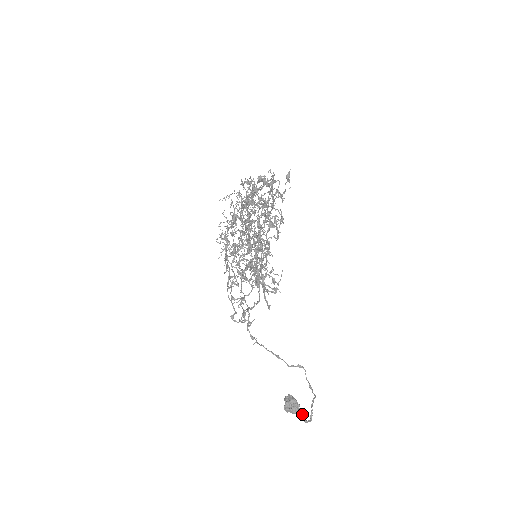
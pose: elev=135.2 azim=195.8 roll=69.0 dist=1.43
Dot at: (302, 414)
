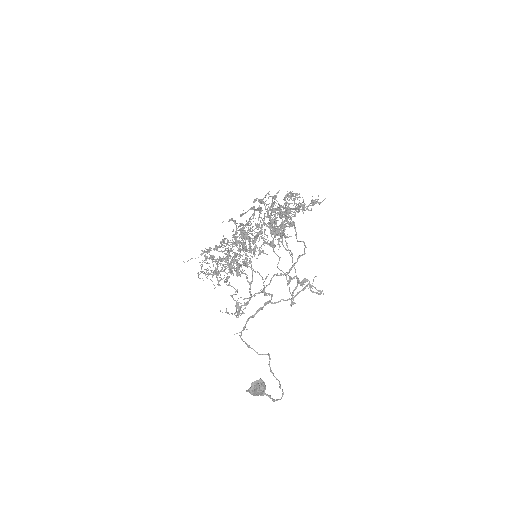
Dot at: (267, 395)
